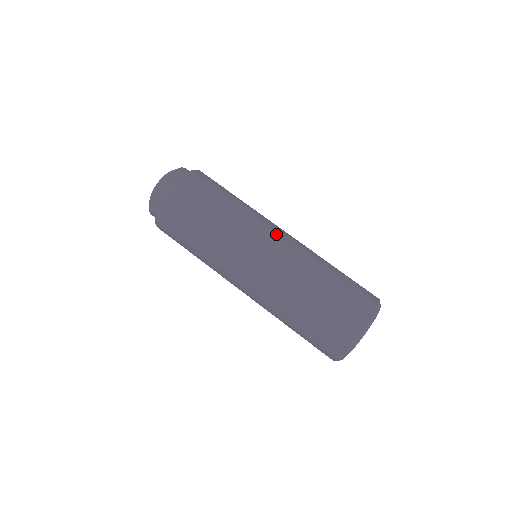
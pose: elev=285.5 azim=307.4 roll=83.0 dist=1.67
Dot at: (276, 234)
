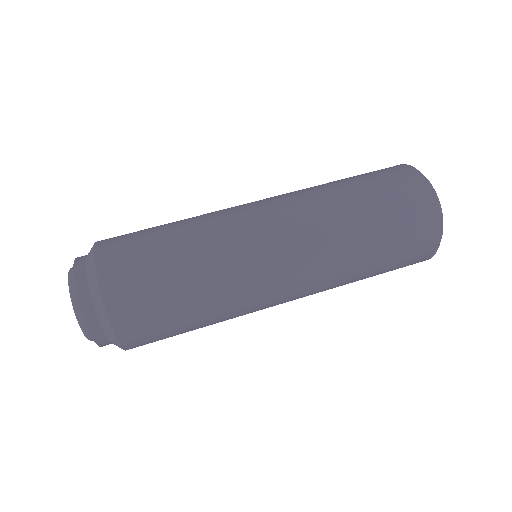
Dot at: (270, 231)
